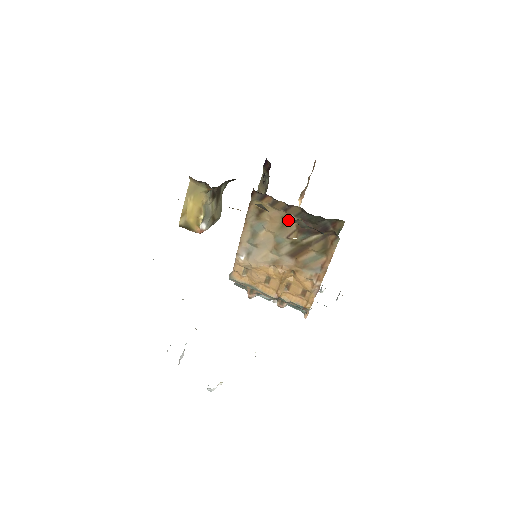
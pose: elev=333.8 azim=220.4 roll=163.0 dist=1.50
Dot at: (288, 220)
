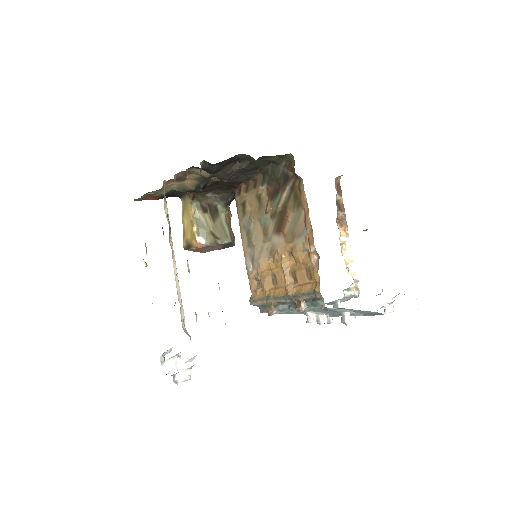
Dot at: (260, 195)
